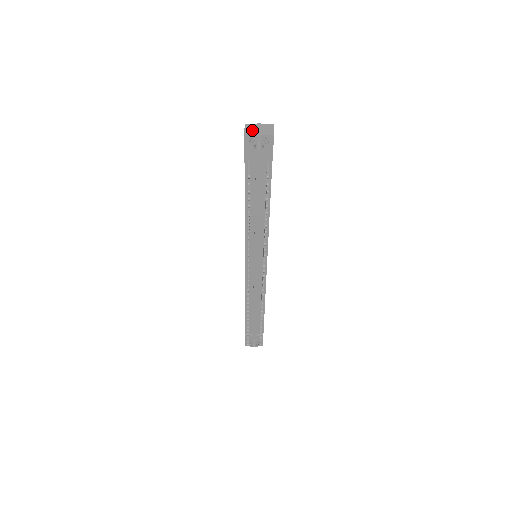
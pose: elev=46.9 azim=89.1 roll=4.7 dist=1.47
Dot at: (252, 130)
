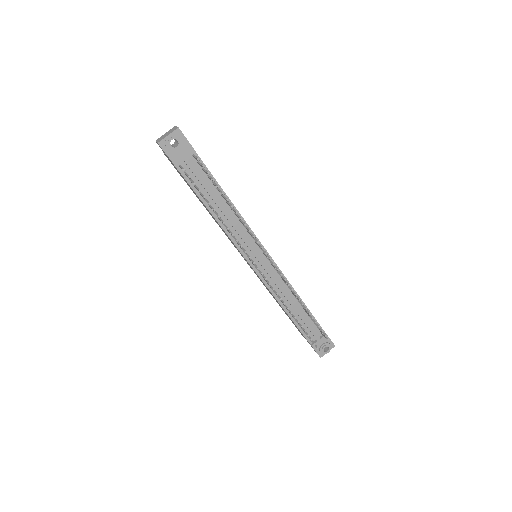
Dot at: (162, 138)
